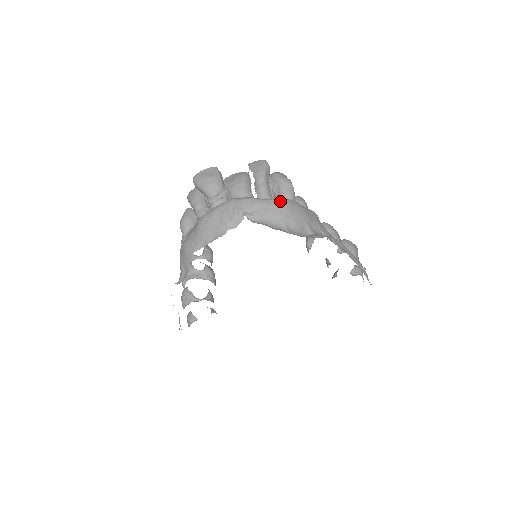
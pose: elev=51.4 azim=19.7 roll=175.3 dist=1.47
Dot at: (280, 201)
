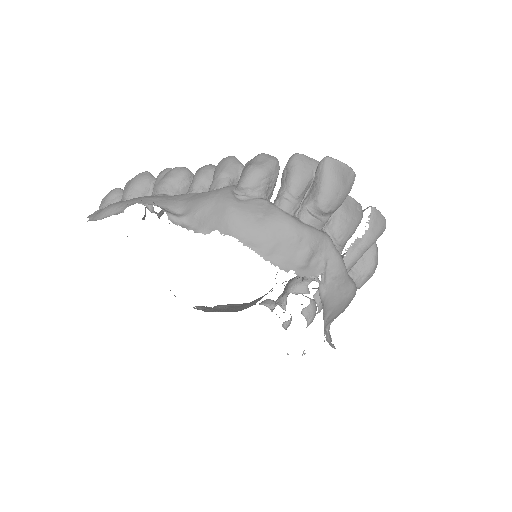
Dot at: (354, 292)
